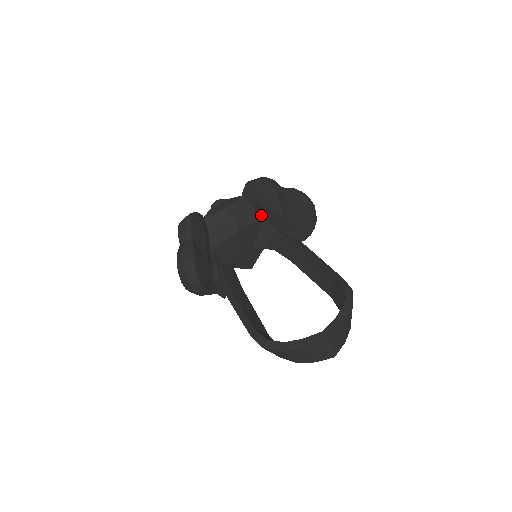
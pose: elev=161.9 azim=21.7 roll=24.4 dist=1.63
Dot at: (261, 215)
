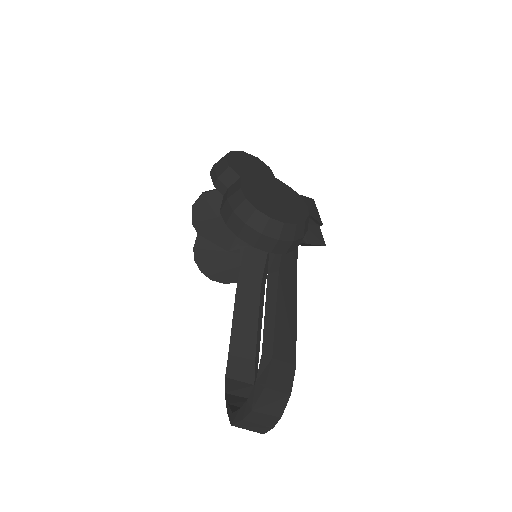
Dot at: occluded
